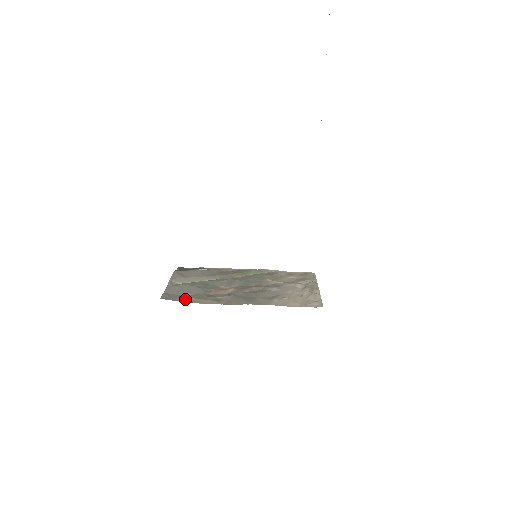
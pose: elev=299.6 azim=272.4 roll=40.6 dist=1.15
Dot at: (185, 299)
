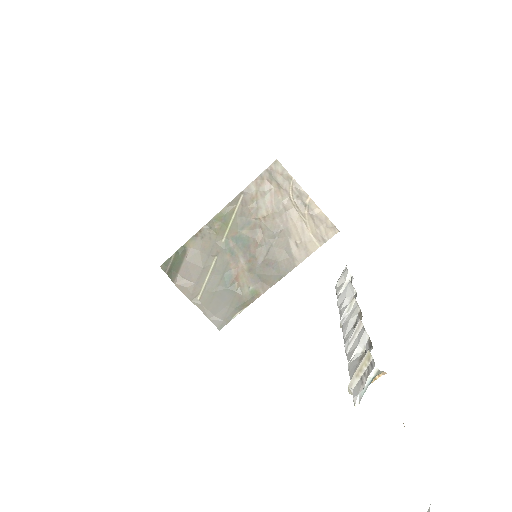
Dot at: (233, 313)
